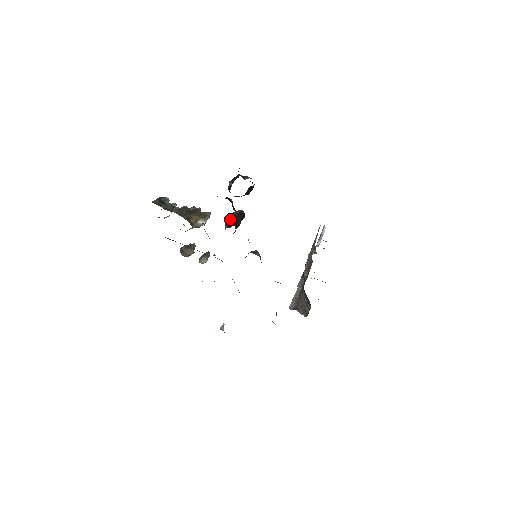
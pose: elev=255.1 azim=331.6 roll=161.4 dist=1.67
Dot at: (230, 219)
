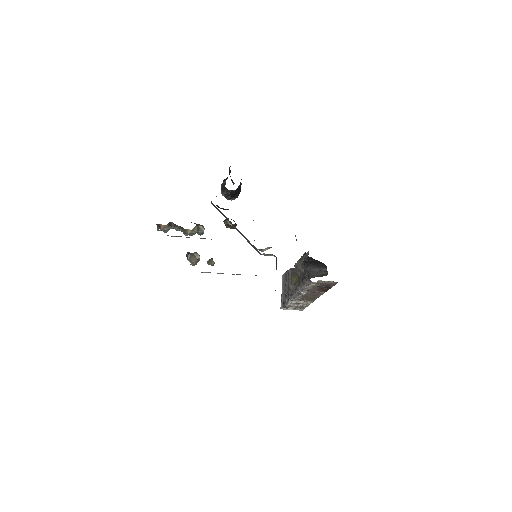
Dot at: occluded
